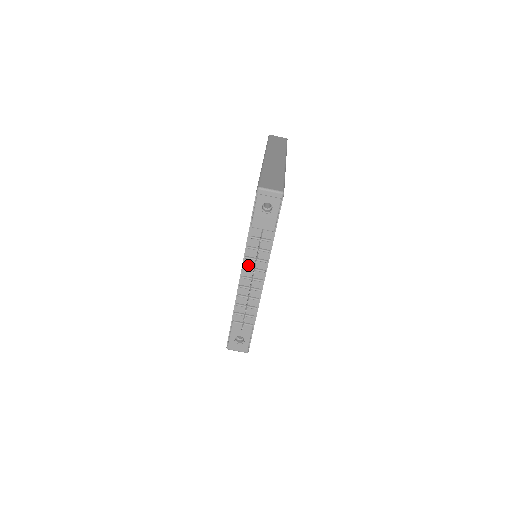
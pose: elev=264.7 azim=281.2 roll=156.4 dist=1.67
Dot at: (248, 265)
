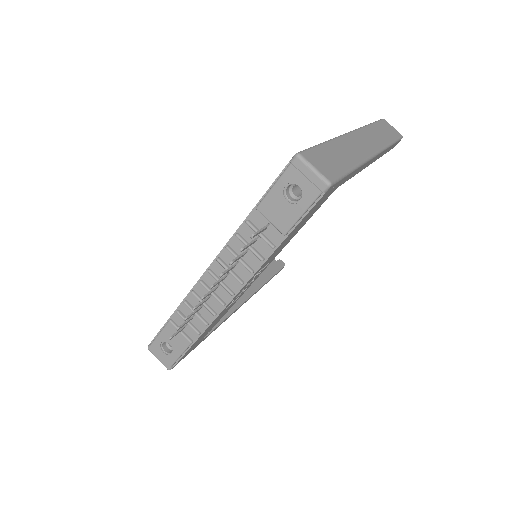
Dot at: (225, 260)
